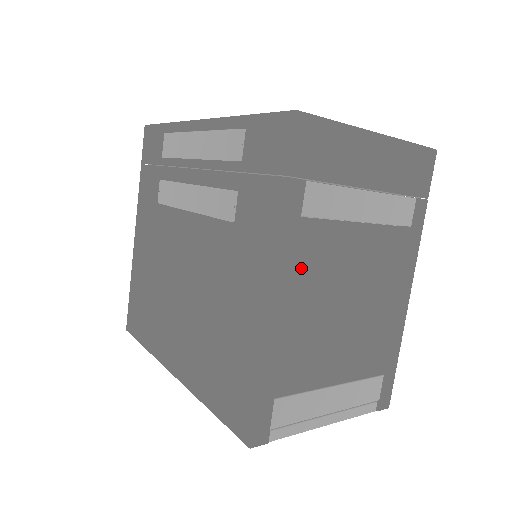
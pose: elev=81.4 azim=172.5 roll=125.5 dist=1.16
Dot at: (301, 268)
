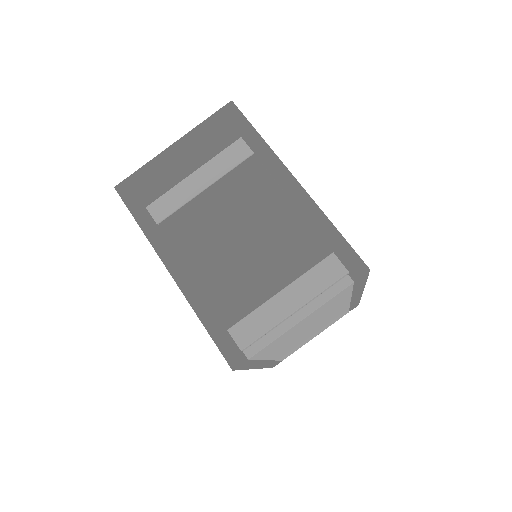
Dot at: (181, 247)
